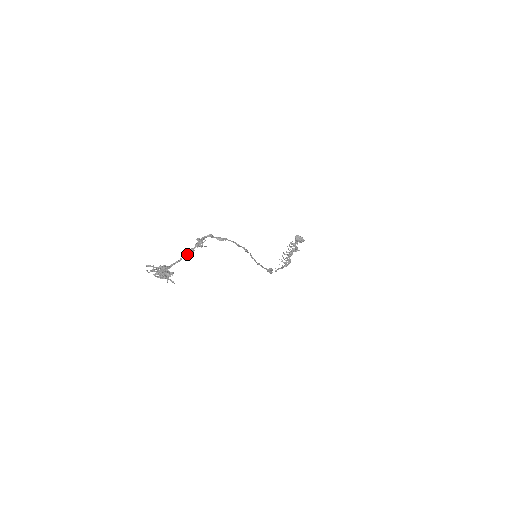
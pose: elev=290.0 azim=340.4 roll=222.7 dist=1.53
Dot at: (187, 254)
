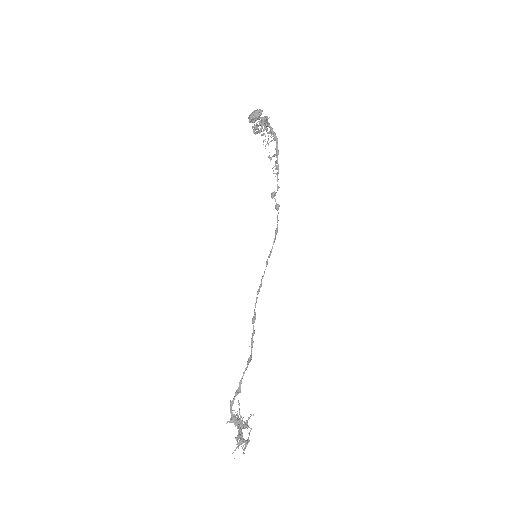
Dot at: occluded
